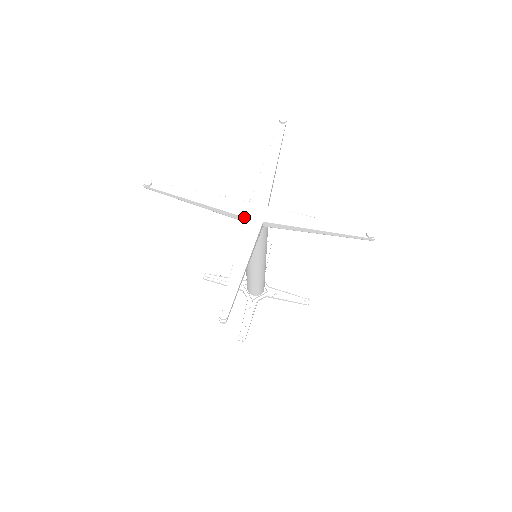
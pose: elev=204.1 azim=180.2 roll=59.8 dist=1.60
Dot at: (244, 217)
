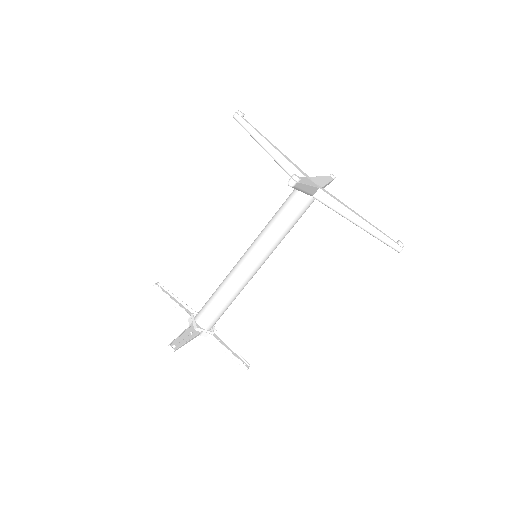
Dot at: occluded
